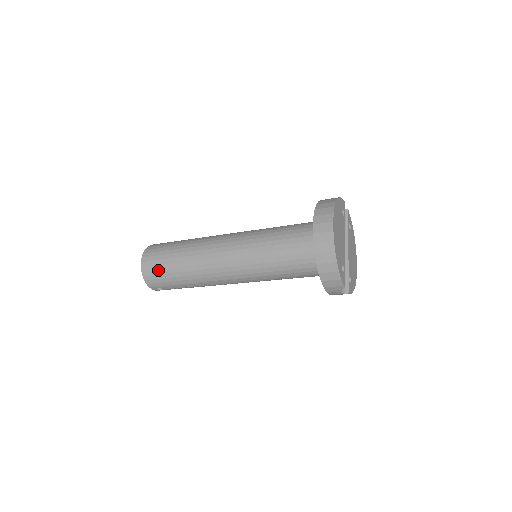
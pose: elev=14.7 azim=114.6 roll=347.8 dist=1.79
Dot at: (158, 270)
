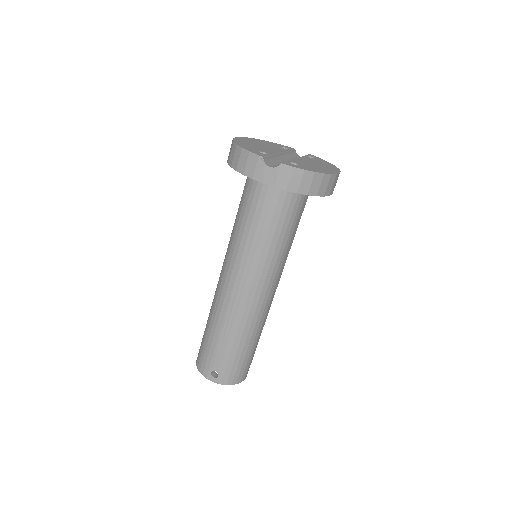
Dot at: (201, 347)
